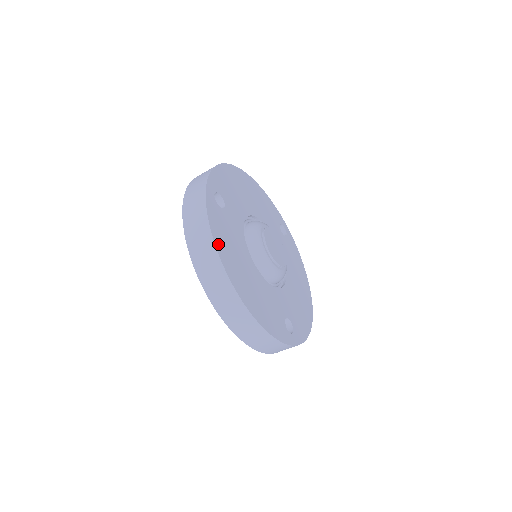
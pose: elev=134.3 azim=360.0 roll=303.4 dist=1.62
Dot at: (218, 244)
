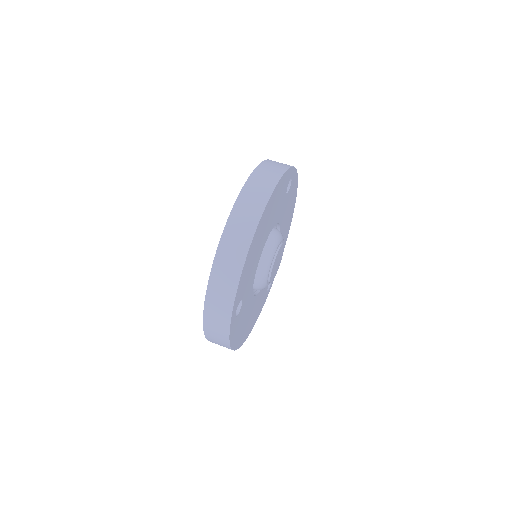
Dot at: (278, 186)
